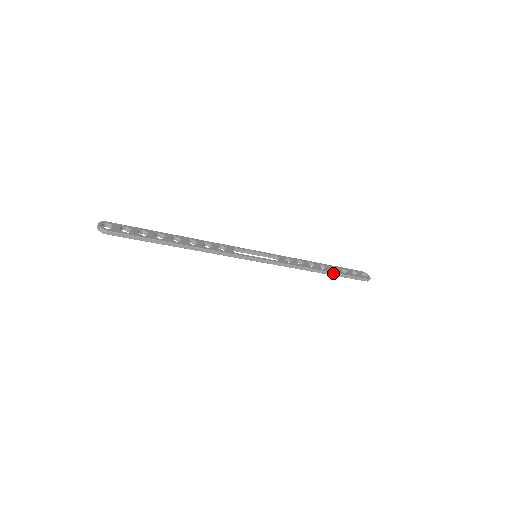
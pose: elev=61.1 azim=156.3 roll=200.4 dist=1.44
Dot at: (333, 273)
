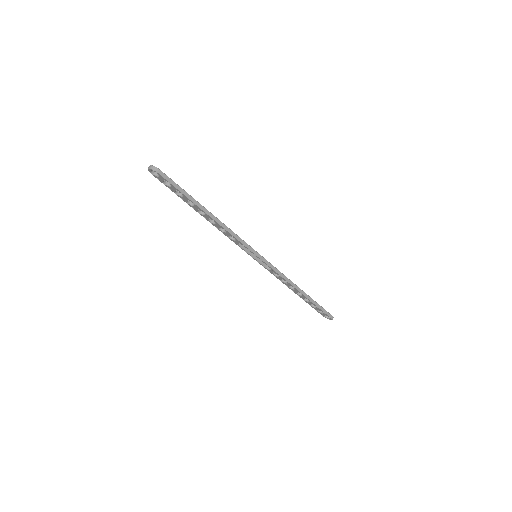
Dot at: (309, 297)
